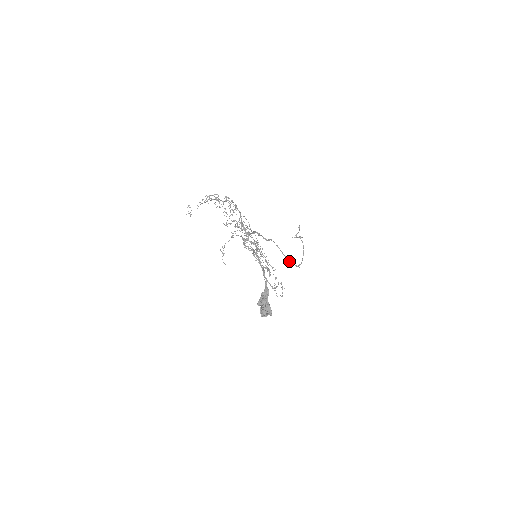
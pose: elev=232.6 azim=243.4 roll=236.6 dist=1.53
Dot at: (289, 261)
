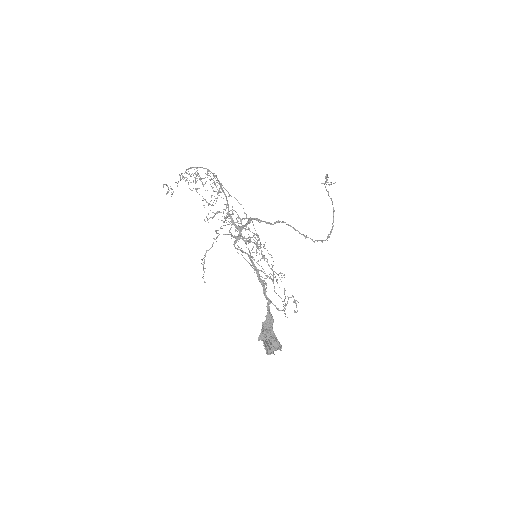
Dot at: occluded
